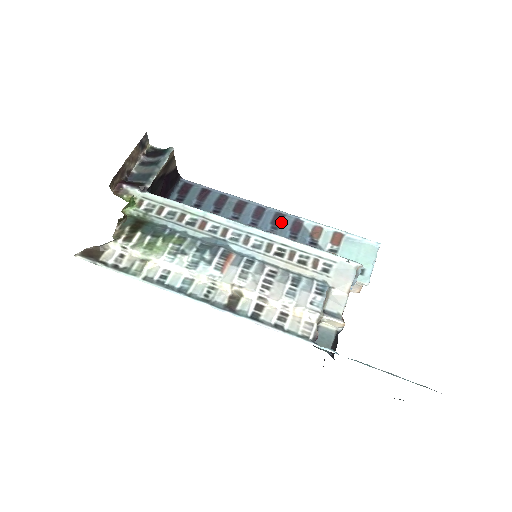
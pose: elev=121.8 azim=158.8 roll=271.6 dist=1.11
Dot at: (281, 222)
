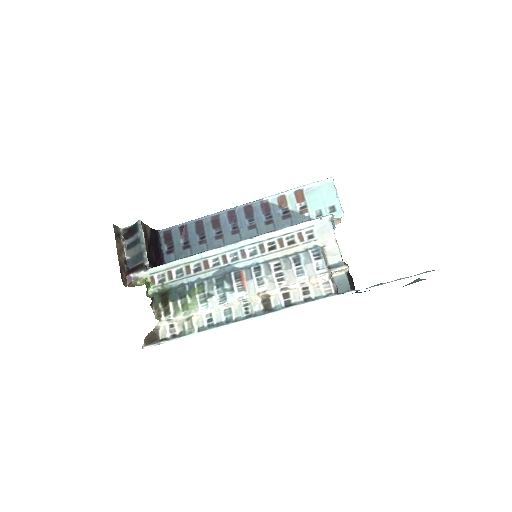
Dot at: (252, 212)
